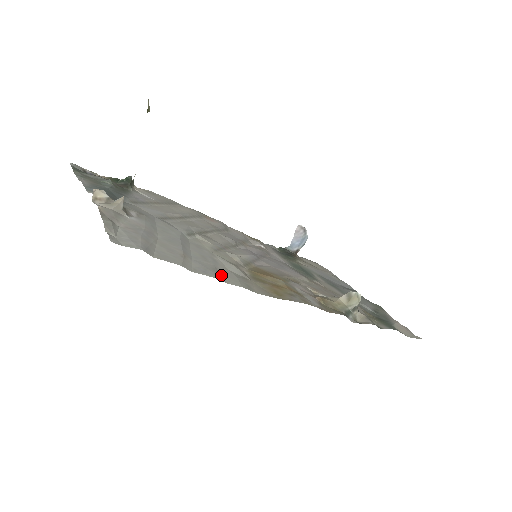
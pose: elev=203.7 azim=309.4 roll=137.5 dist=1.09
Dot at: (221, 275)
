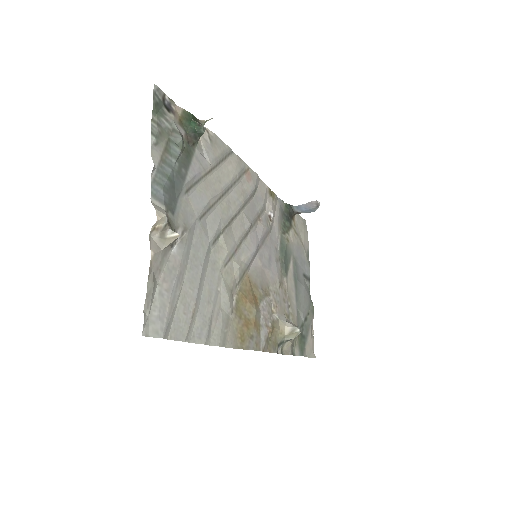
Dot at: (211, 329)
